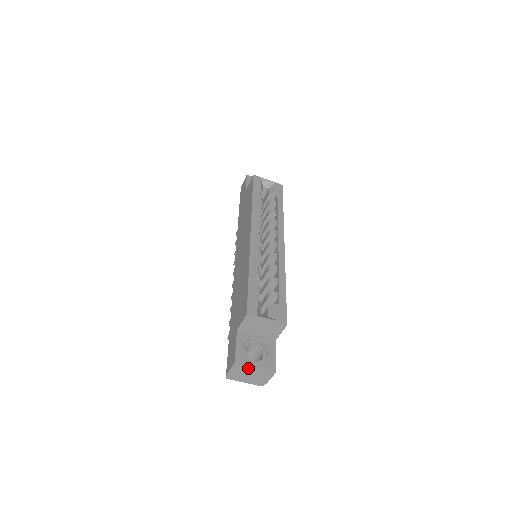
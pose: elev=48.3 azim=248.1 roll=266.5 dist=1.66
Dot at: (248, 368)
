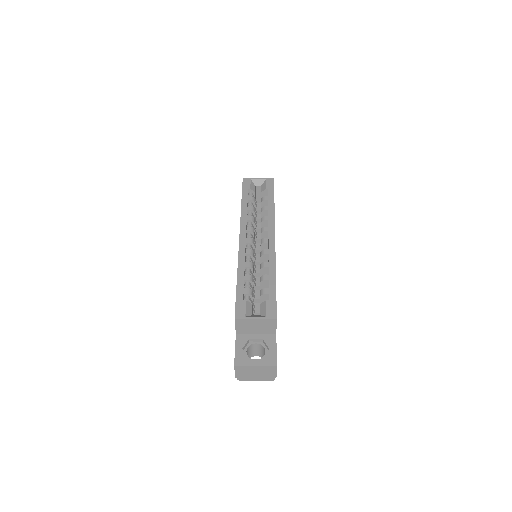
Dot at: (249, 368)
